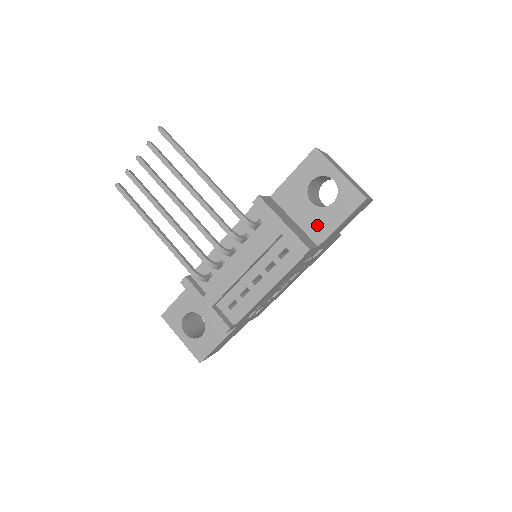
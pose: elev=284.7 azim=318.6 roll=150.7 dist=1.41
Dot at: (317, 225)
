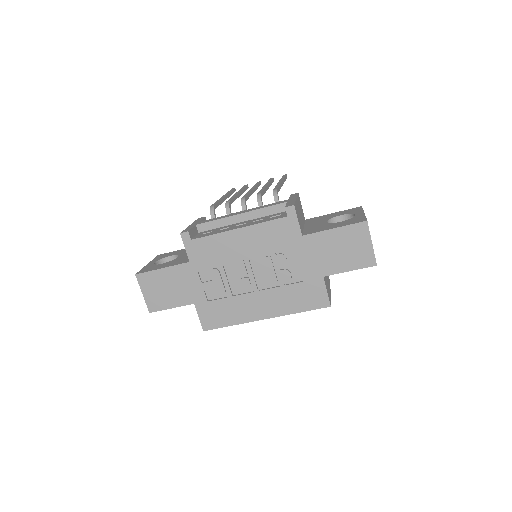
Dot at: (316, 228)
